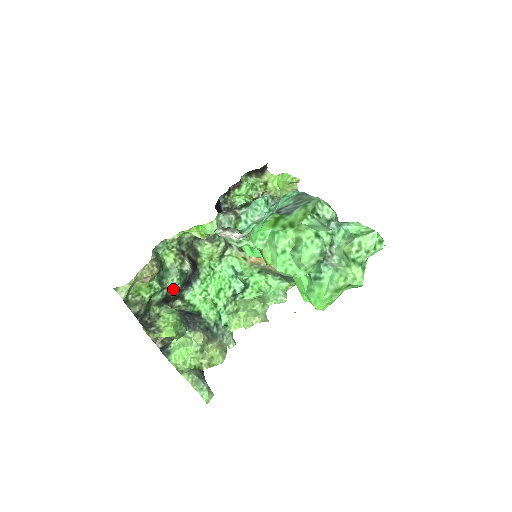
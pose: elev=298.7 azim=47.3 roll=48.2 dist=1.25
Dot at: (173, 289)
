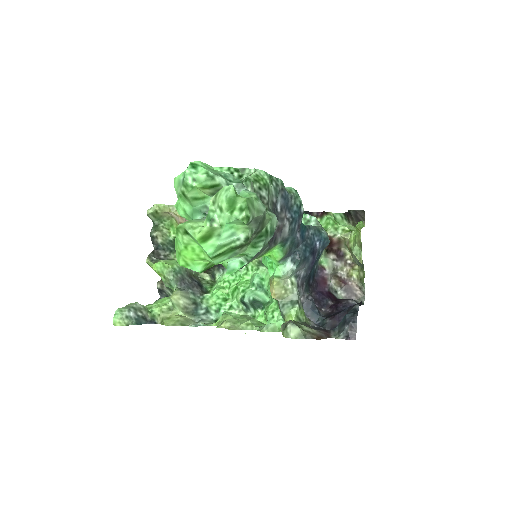
Dot at: occluded
